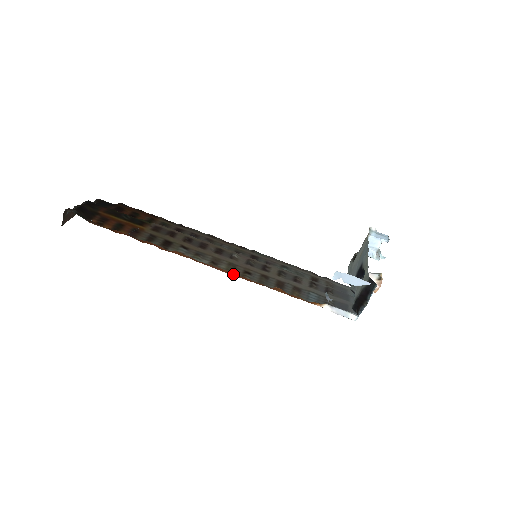
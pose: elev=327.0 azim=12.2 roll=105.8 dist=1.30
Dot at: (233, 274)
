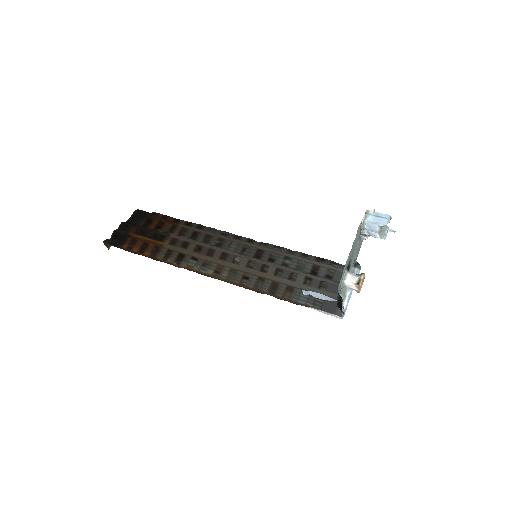
Dot at: (231, 283)
